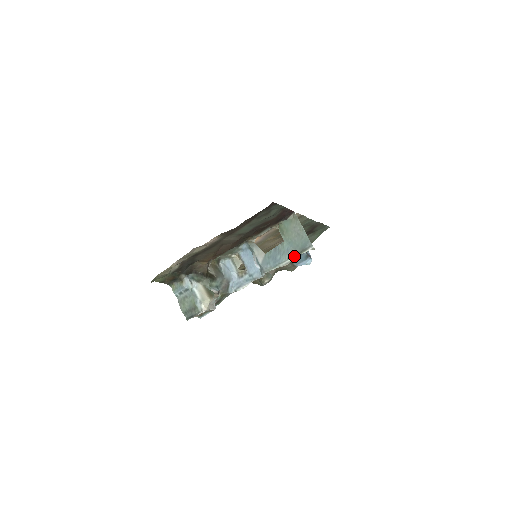
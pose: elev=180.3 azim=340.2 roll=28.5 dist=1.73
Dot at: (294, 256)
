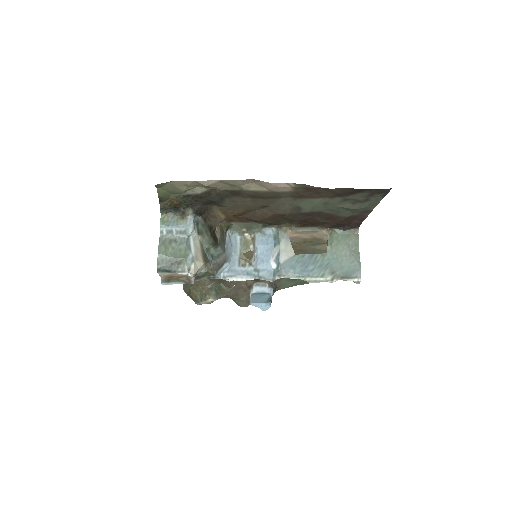
Dot at: (331, 277)
